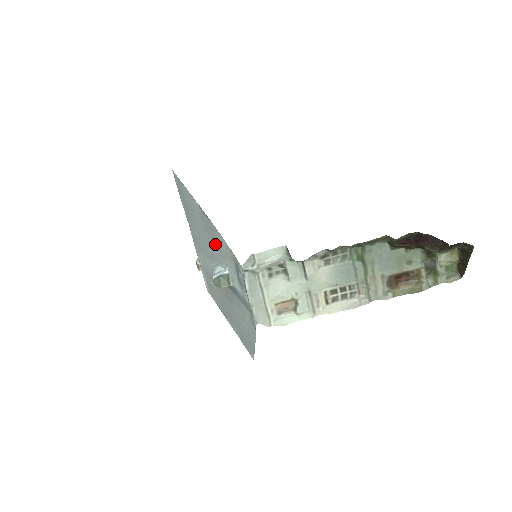
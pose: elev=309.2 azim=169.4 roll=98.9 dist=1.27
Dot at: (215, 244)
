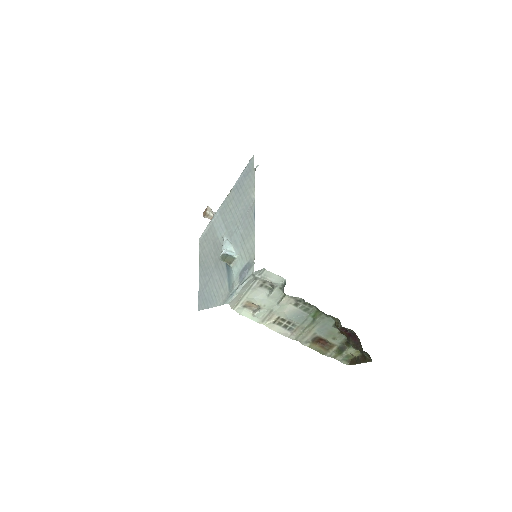
Dot at: (243, 233)
